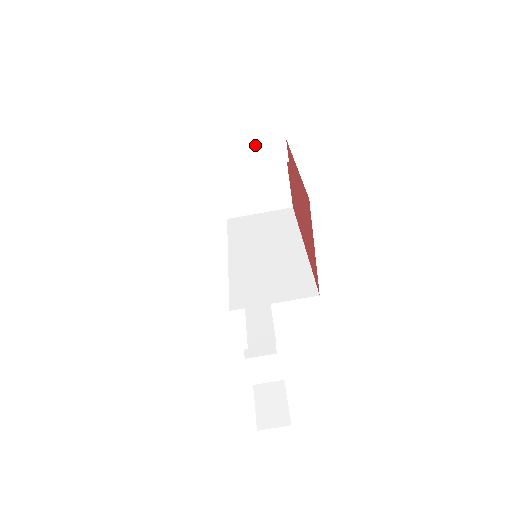
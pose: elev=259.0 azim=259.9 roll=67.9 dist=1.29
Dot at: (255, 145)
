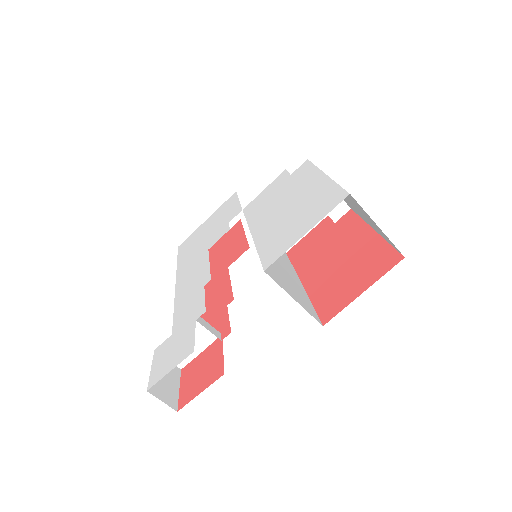
Dot at: occluded
